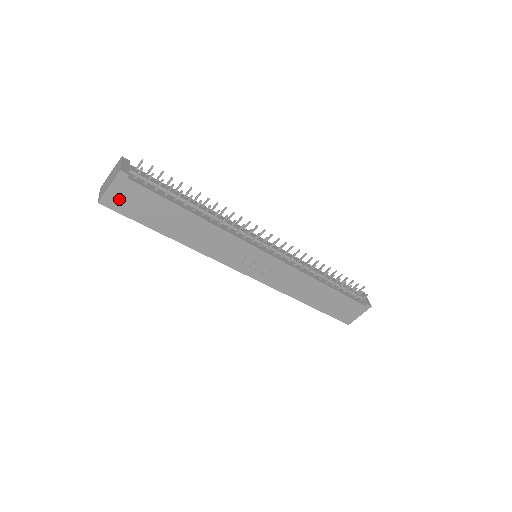
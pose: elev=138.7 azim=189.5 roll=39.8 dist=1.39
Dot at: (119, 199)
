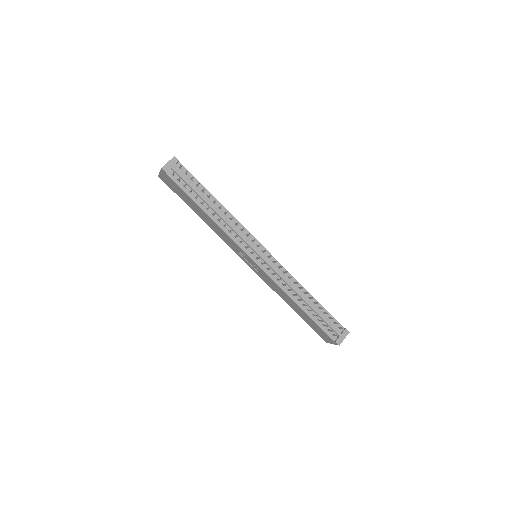
Dot at: (166, 181)
